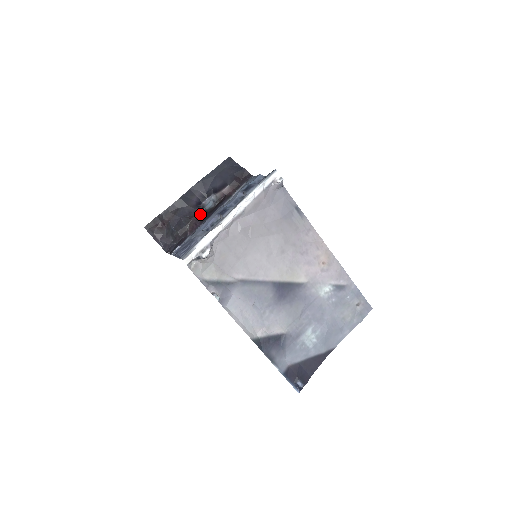
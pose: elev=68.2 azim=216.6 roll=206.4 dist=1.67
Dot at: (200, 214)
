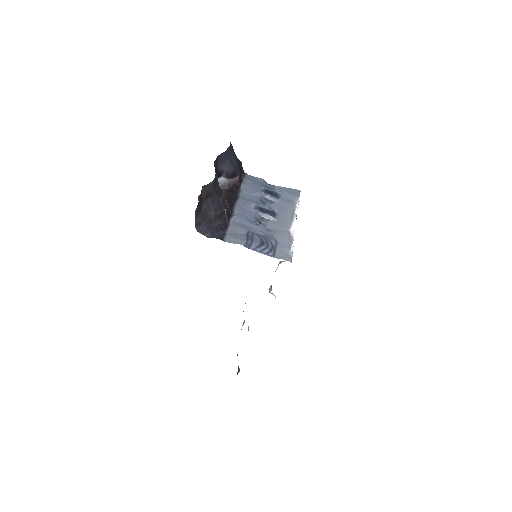
Dot at: (226, 198)
